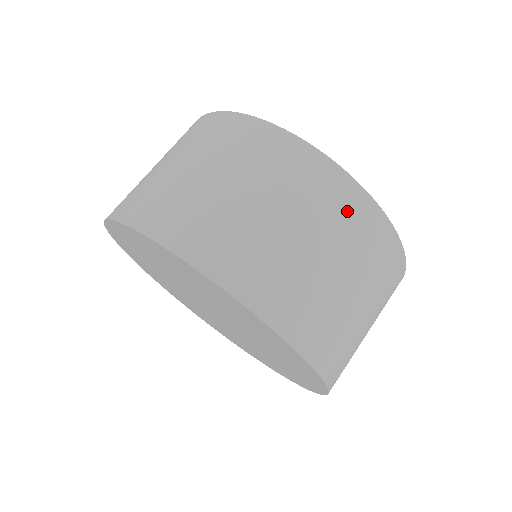
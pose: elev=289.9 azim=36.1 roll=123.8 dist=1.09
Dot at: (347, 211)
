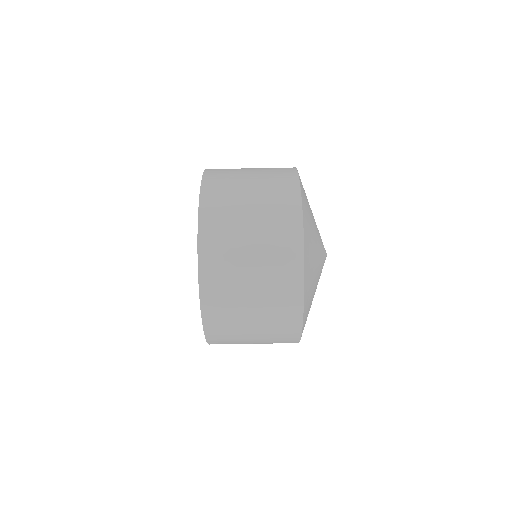
Dot at: (284, 253)
